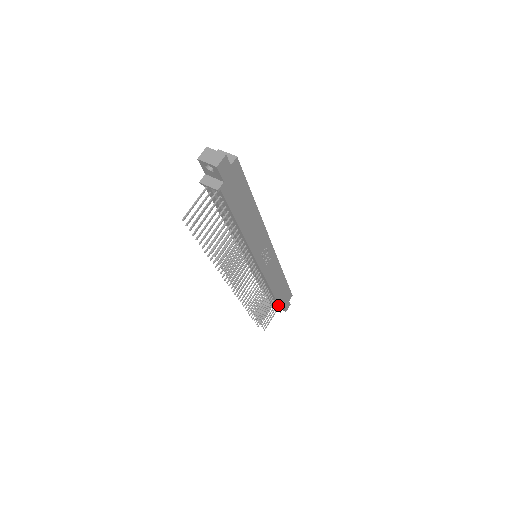
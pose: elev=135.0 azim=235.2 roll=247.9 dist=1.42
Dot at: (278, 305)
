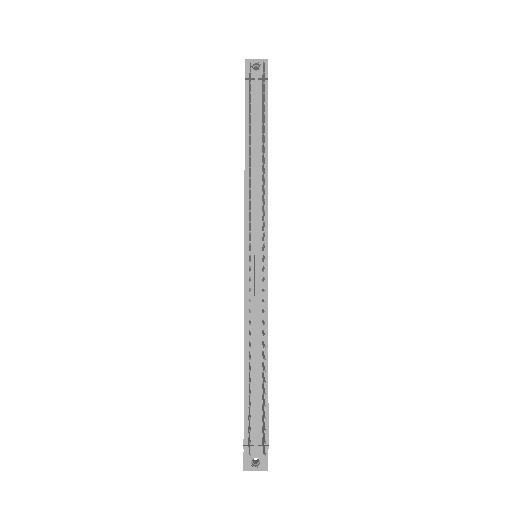
Dot at: (267, 416)
